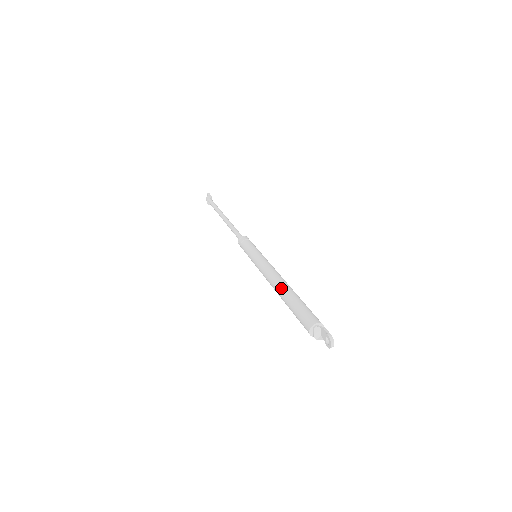
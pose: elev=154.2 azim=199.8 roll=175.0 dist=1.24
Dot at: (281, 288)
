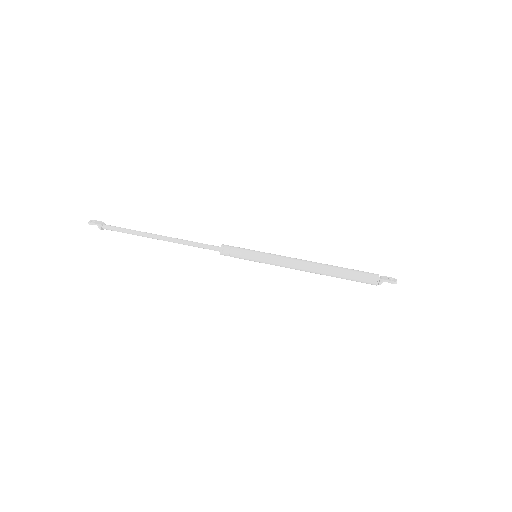
Dot at: (322, 274)
